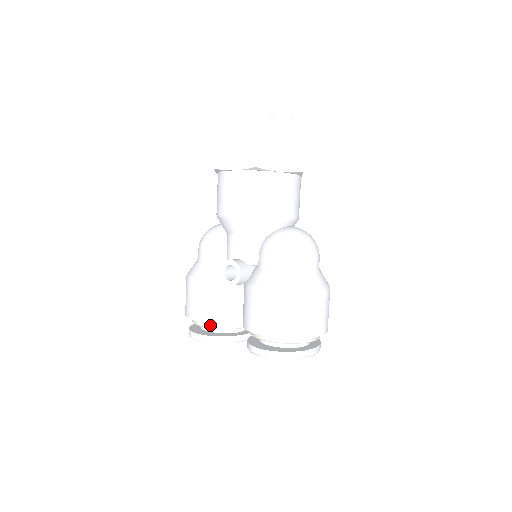
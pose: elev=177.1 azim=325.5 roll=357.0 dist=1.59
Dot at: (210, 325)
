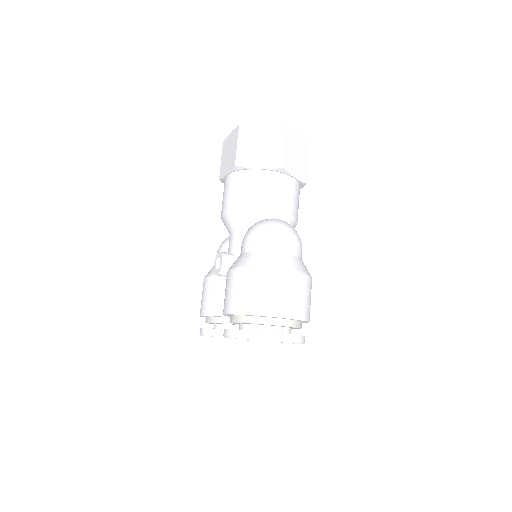
Dot at: (211, 320)
